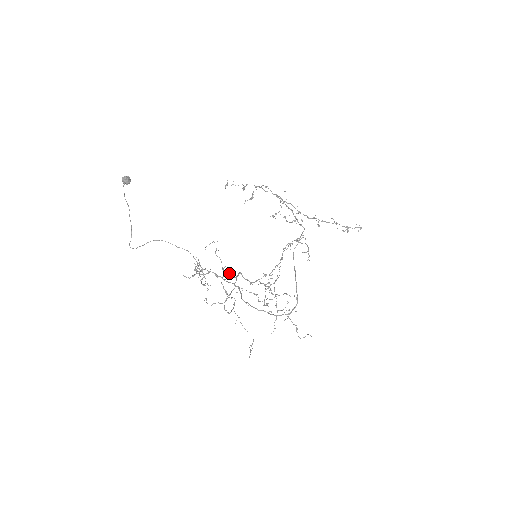
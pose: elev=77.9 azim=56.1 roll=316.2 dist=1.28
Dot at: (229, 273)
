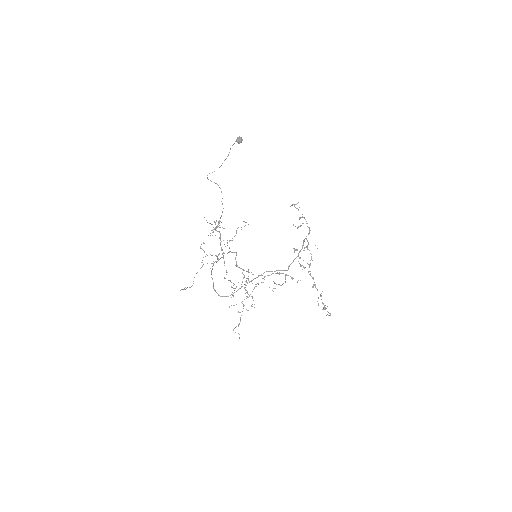
Dot at: occluded
